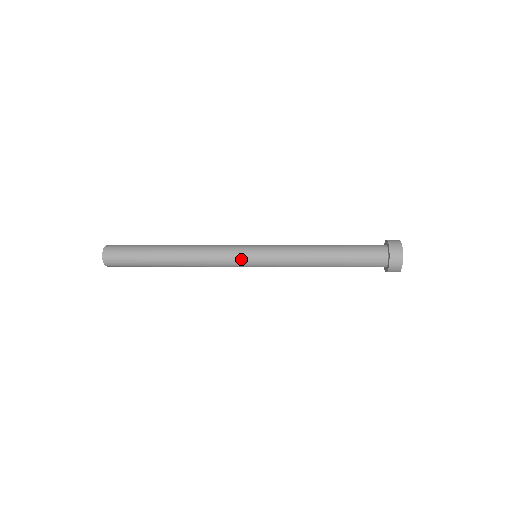
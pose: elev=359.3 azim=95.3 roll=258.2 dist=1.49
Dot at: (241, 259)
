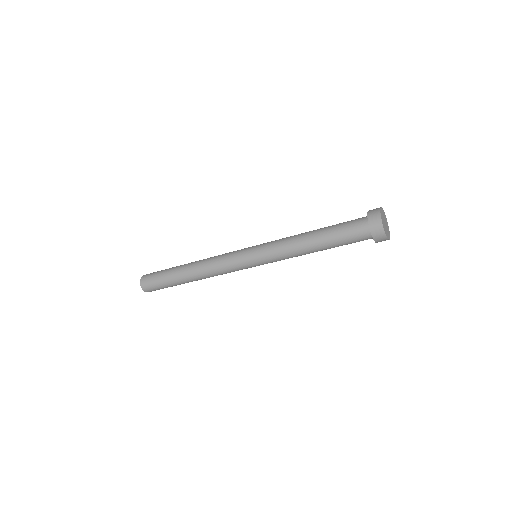
Dot at: (242, 265)
